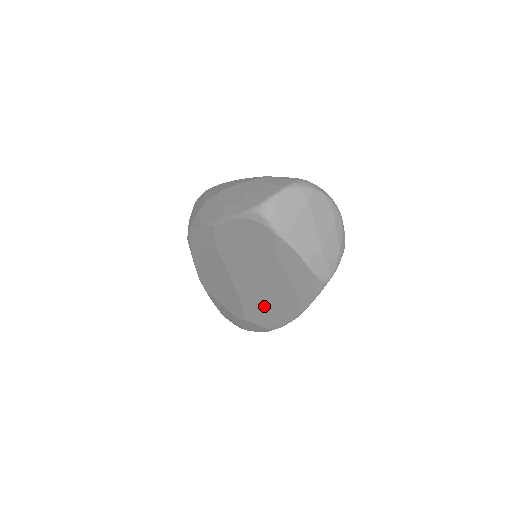
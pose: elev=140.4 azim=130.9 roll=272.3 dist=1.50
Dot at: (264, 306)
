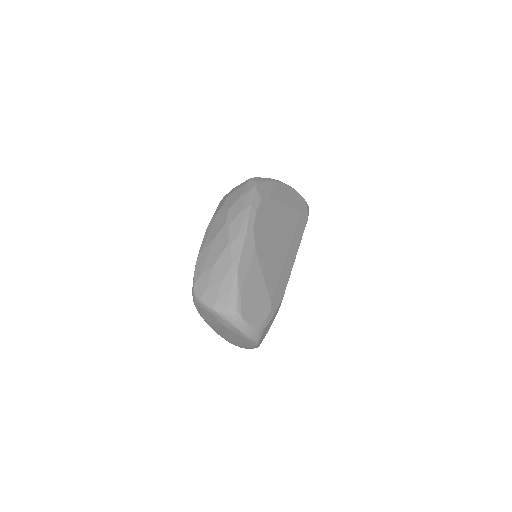
Dot at: occluded
